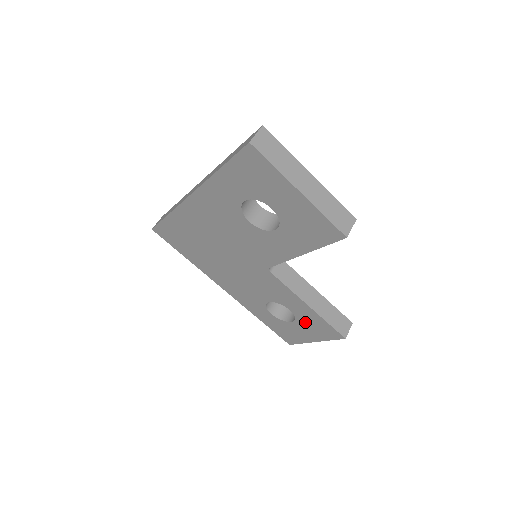
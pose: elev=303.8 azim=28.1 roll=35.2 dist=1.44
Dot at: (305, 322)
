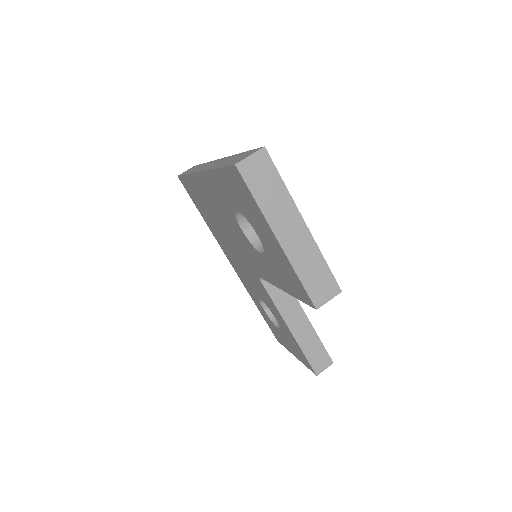
Dot at: (287, 337)
